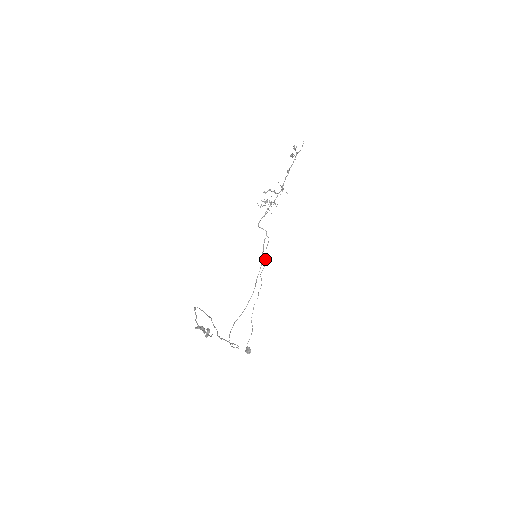
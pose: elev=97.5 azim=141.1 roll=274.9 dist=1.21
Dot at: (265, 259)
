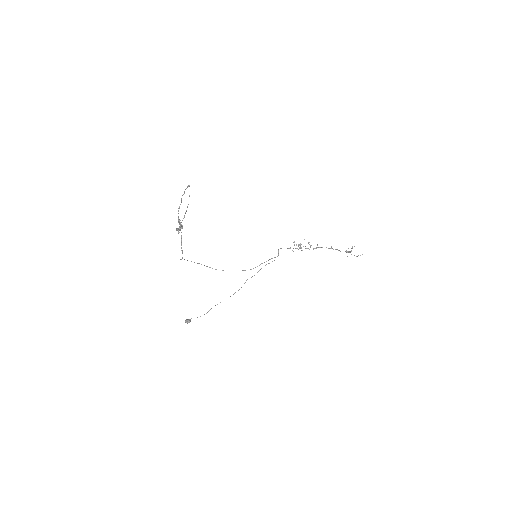
Dot at: (259, 270)
